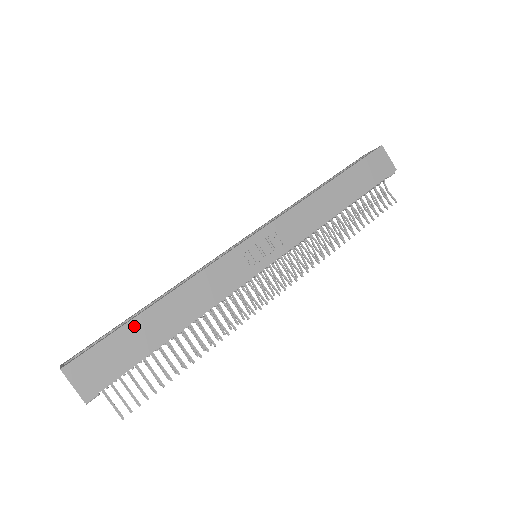
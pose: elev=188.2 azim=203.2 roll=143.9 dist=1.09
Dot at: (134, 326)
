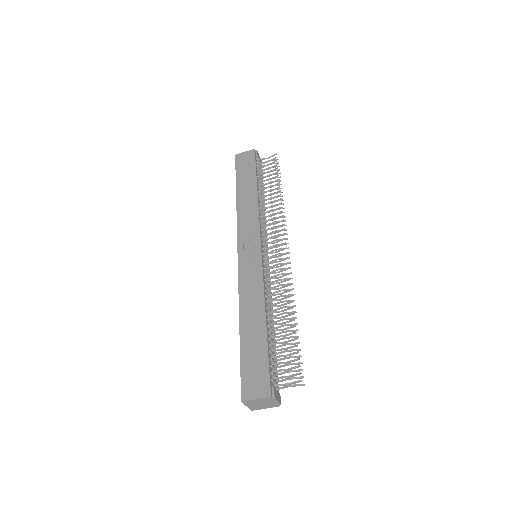
Dot at: (244, 345)
